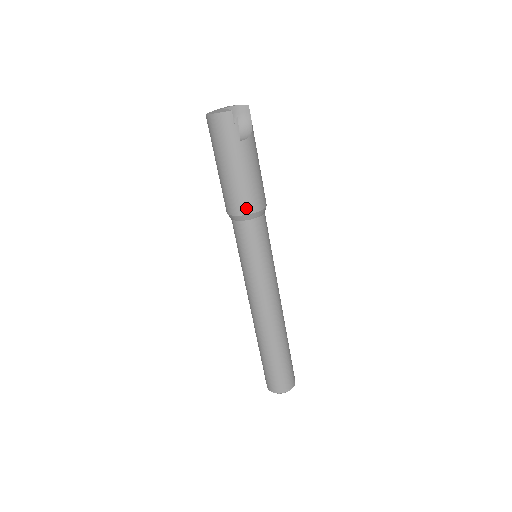
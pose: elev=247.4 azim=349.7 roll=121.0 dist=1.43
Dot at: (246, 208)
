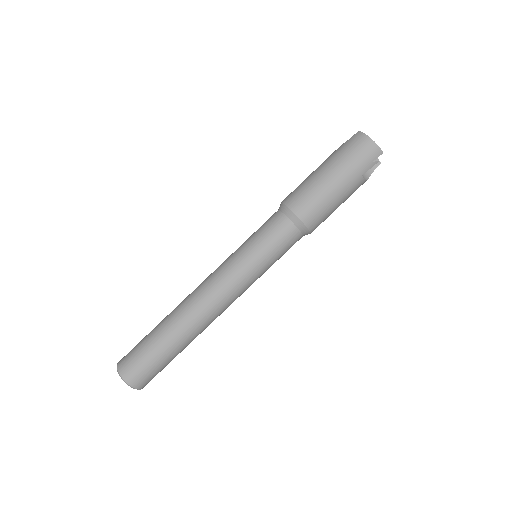
Dot at: (309, 218)
